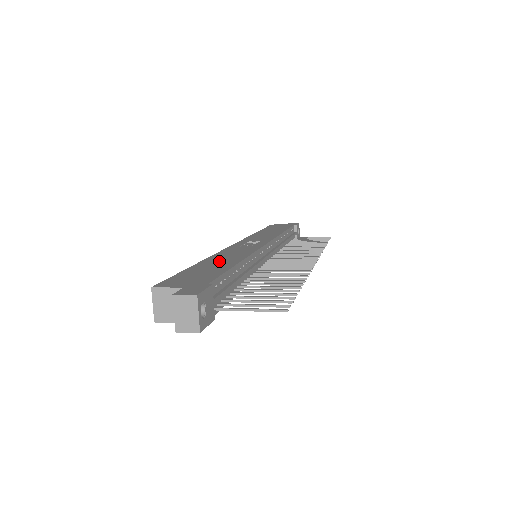
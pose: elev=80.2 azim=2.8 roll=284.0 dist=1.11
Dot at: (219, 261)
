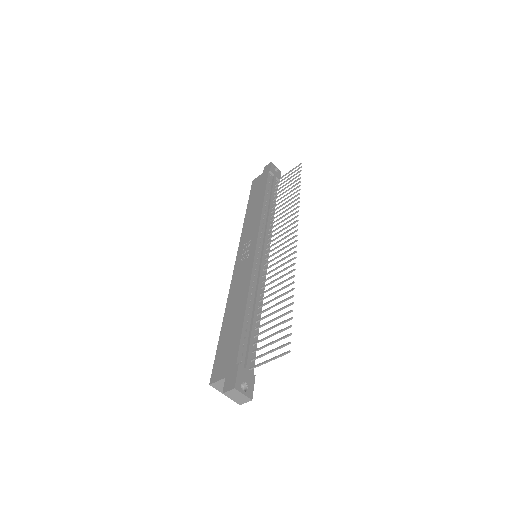
Dot at: (234, 310)
